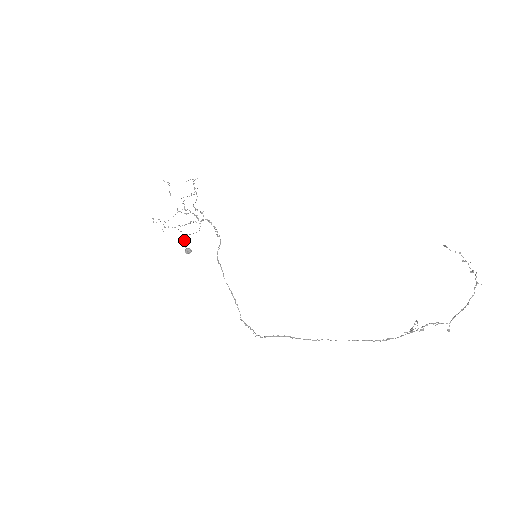
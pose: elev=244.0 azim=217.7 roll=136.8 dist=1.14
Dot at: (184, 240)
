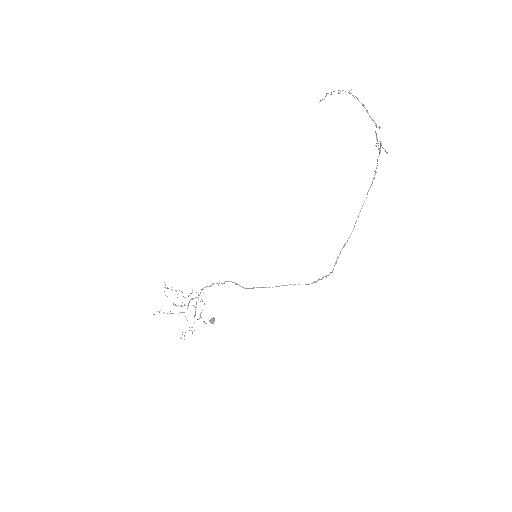
Dot at: occluded
